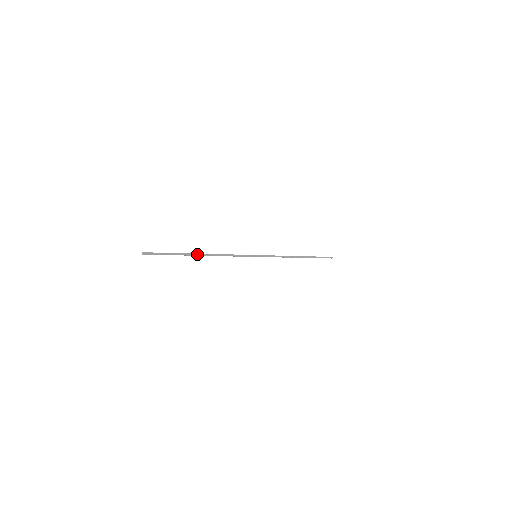
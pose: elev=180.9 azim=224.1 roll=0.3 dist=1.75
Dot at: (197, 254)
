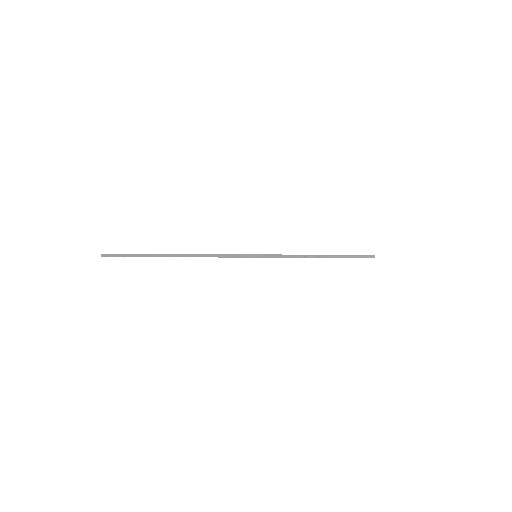
Dot at: (172, 255)
